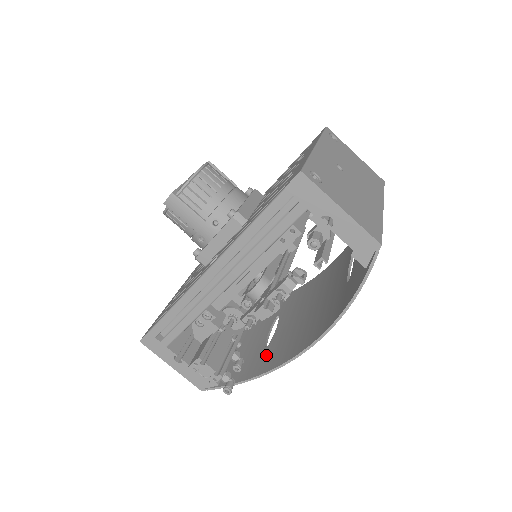
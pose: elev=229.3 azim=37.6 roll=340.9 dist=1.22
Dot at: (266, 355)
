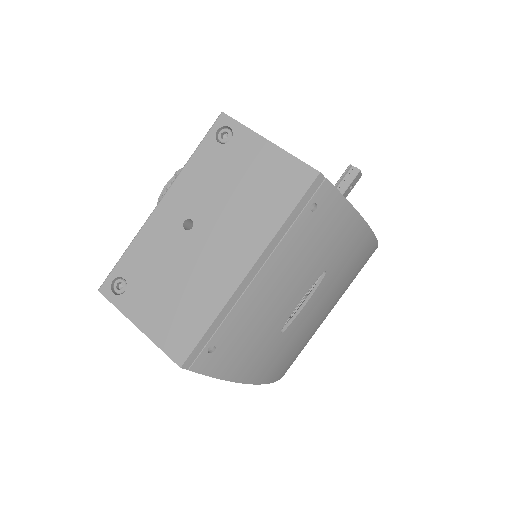
Dot at: occluded
